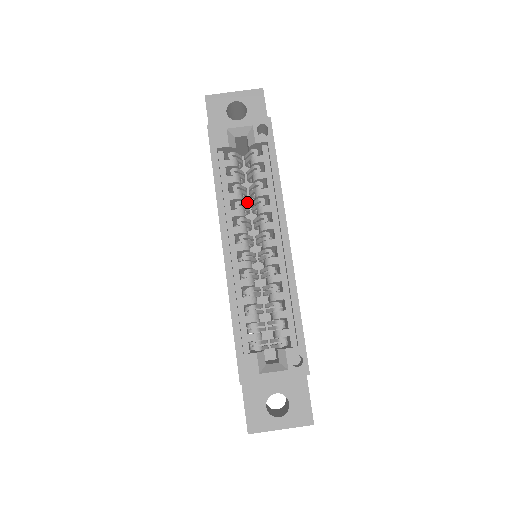
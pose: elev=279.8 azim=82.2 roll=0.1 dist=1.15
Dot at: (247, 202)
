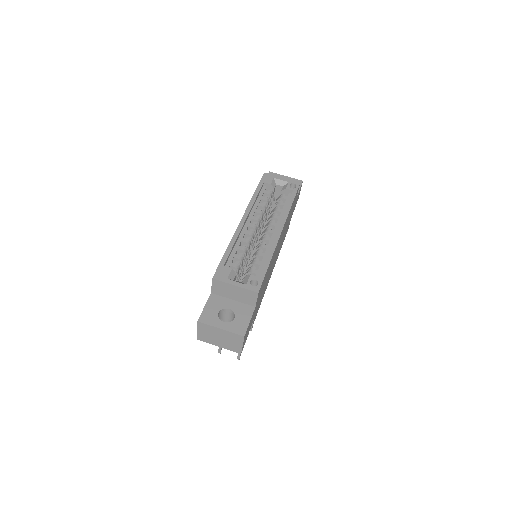
Dot at: occluded
